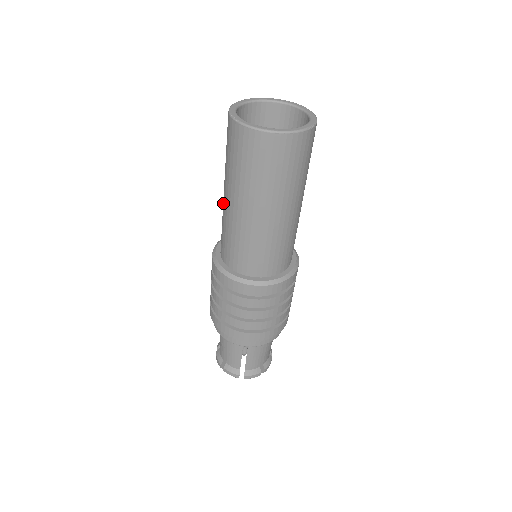
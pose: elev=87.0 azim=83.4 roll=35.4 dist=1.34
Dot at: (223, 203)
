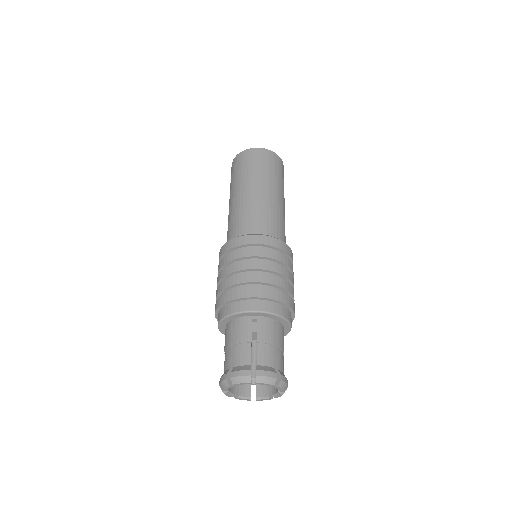
Dot at: (229, 211)
